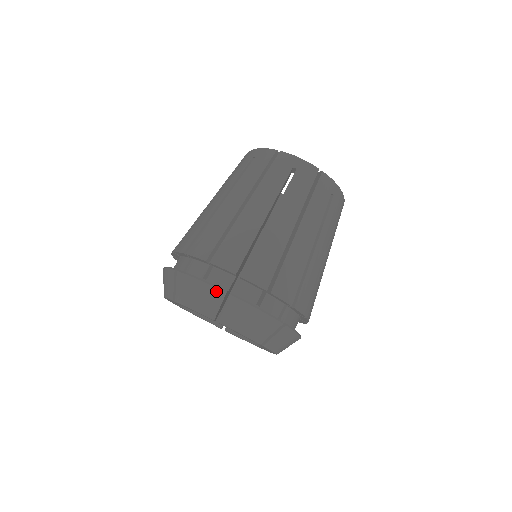
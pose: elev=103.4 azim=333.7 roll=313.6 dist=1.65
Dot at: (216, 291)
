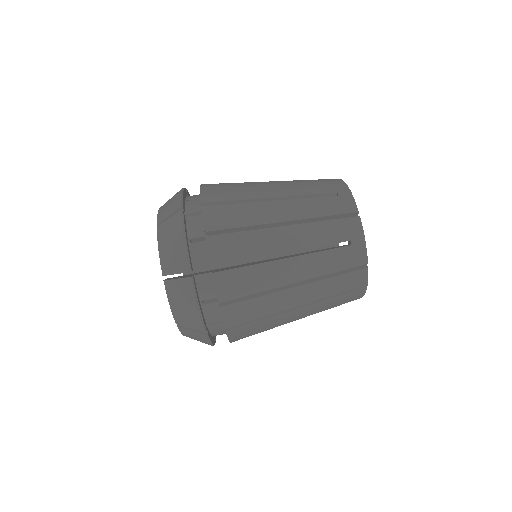
Dot at: (200, 326)
